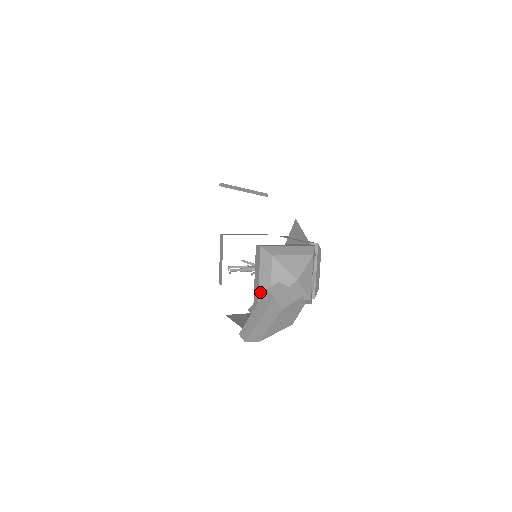
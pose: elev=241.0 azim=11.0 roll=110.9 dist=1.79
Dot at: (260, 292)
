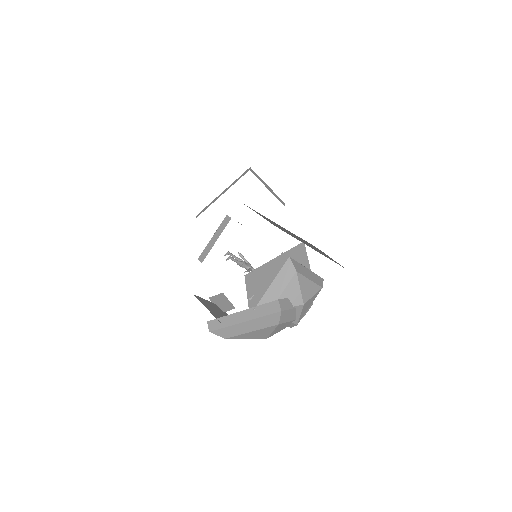
Dot at: (264, 297)
